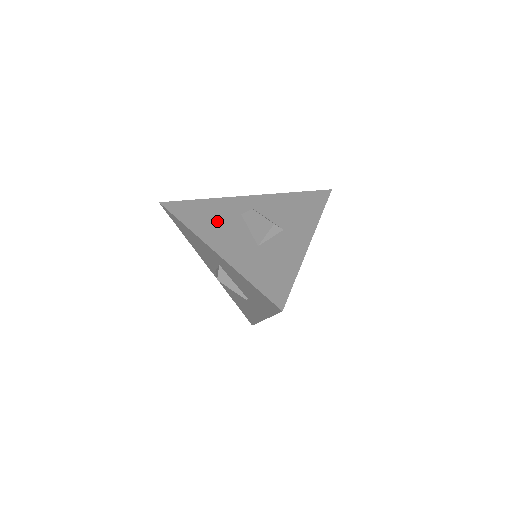
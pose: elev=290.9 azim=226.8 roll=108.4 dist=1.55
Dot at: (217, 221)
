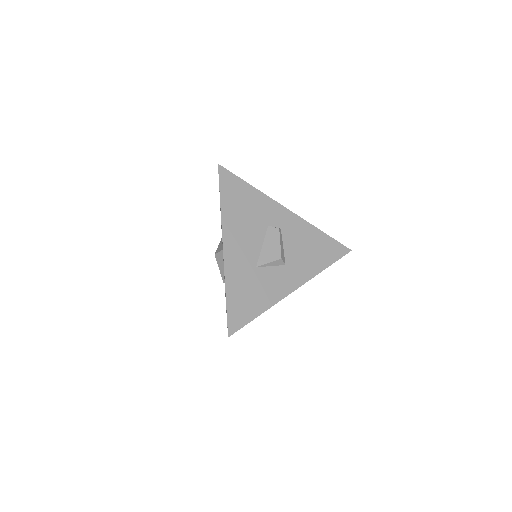
Dot at: (246, 219)
